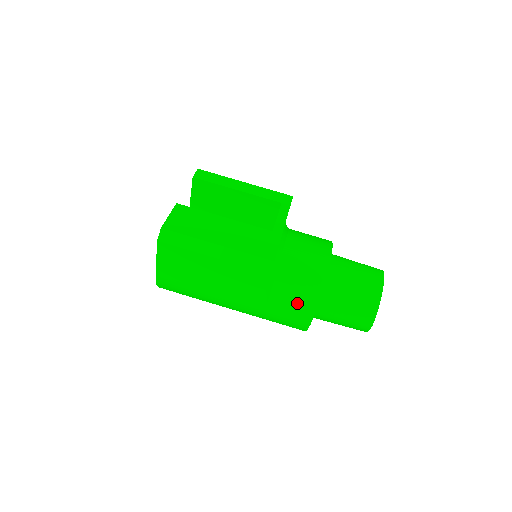
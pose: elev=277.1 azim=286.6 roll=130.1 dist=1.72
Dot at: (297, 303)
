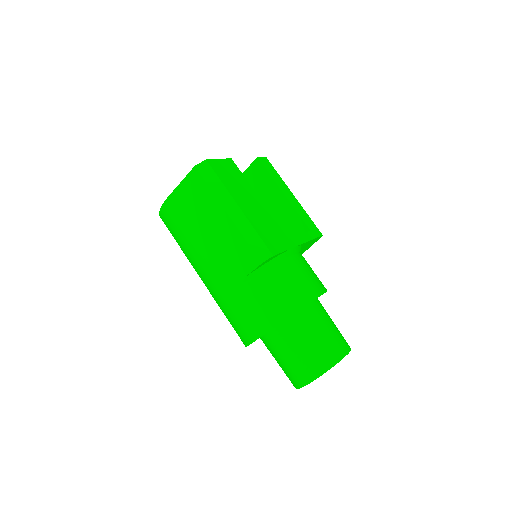
Dot at: (262, 309)
